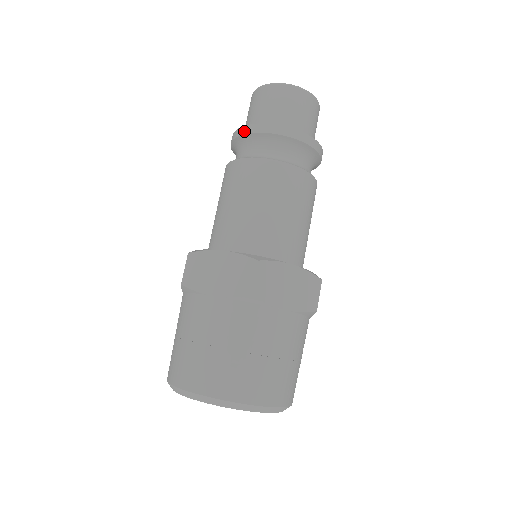
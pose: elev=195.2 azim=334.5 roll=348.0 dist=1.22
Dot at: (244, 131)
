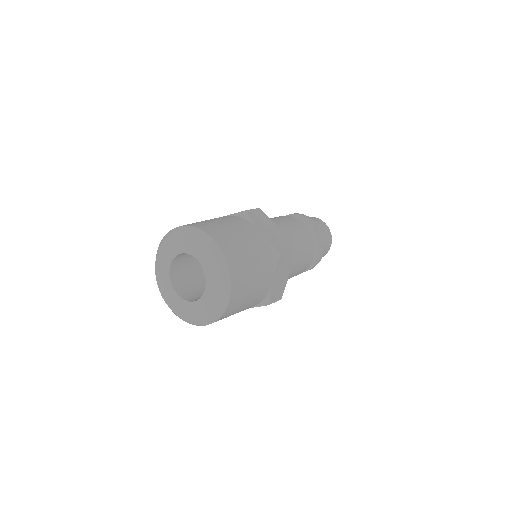
Dot at: (308, 218)
